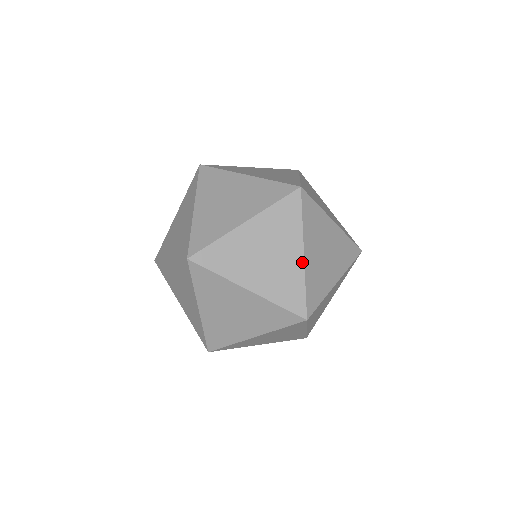
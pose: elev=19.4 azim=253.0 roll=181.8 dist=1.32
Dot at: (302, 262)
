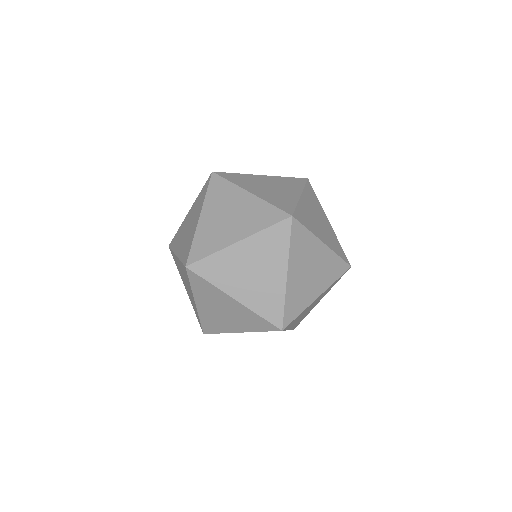
Dot at: occluded
